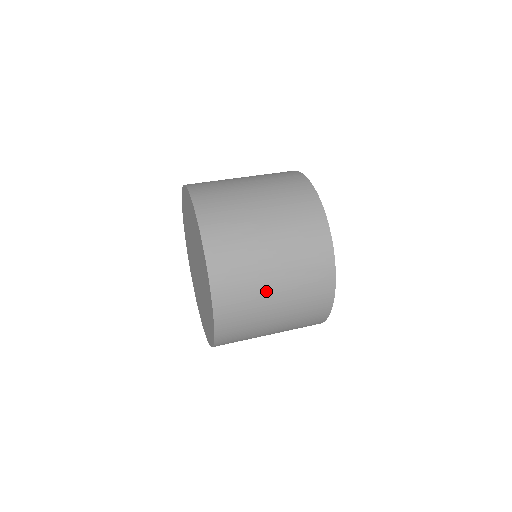
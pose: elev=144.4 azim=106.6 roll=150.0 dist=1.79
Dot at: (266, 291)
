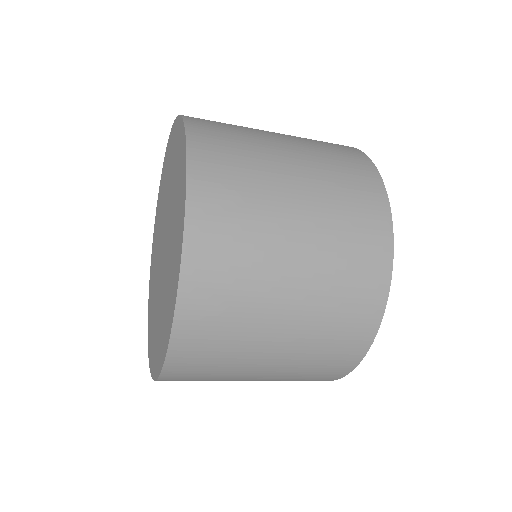
Dot at: (274, 155)
